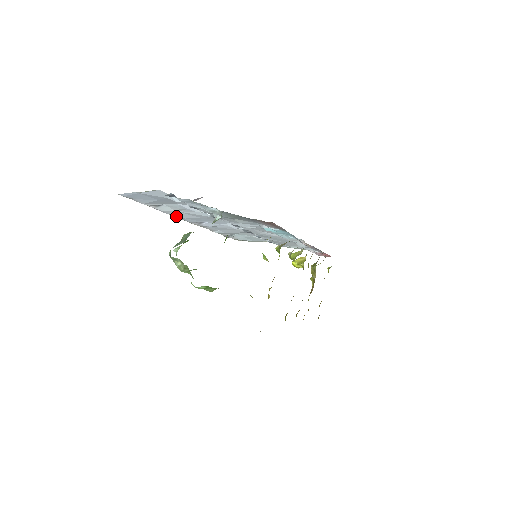
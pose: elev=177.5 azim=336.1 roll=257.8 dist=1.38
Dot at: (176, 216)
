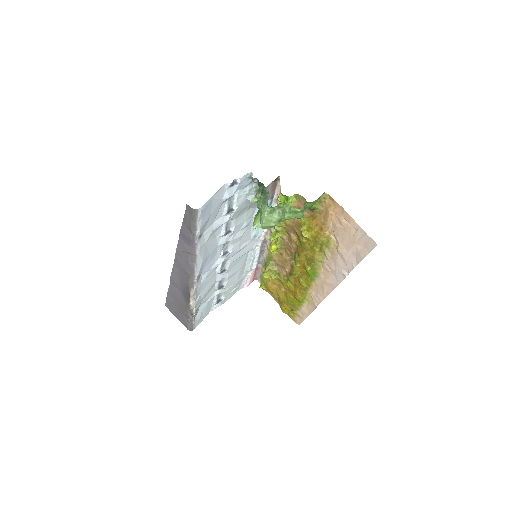
Dot at: (199, 260)
